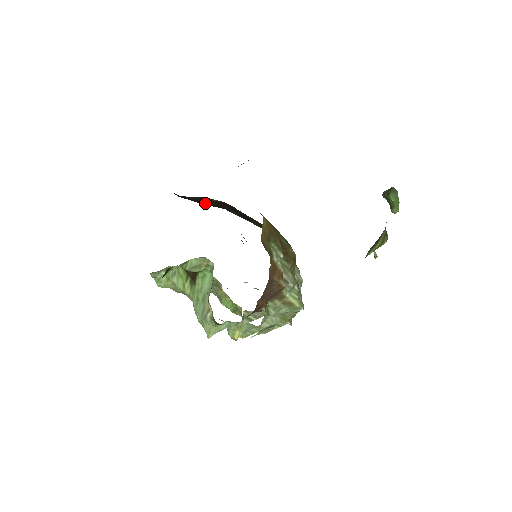
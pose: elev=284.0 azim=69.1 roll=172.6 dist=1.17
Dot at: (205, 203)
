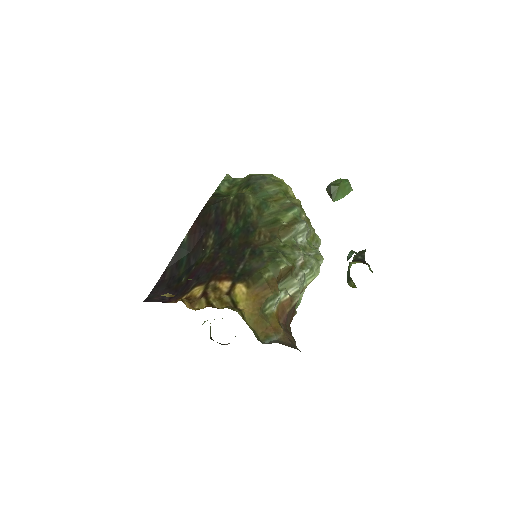
Dot at: (184, 260)
